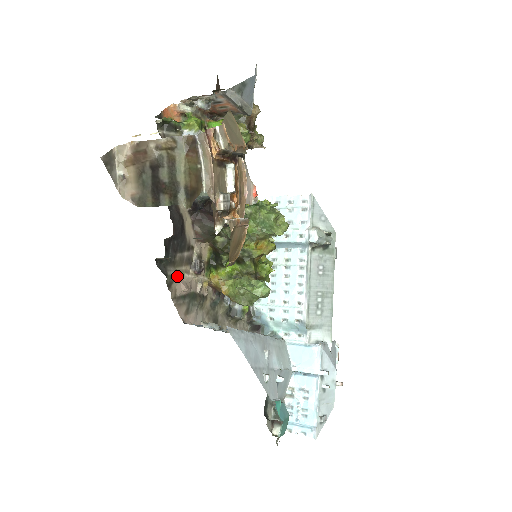
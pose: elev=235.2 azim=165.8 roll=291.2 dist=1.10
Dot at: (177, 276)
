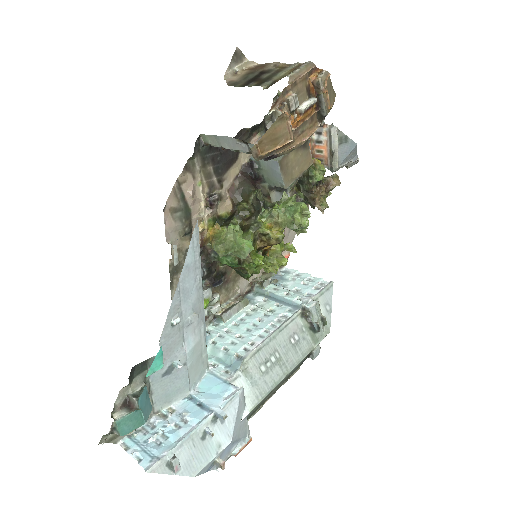
Dot at: (196, 175)
